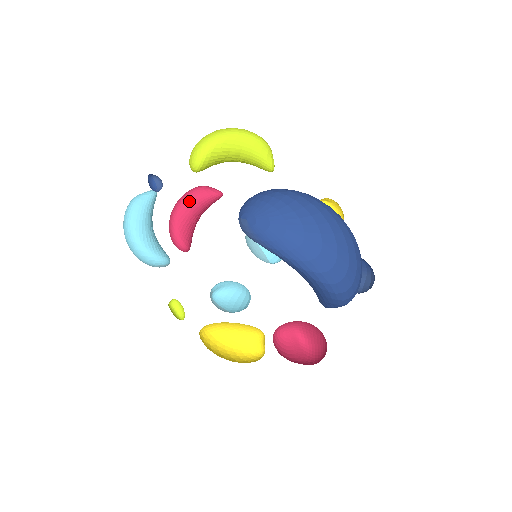
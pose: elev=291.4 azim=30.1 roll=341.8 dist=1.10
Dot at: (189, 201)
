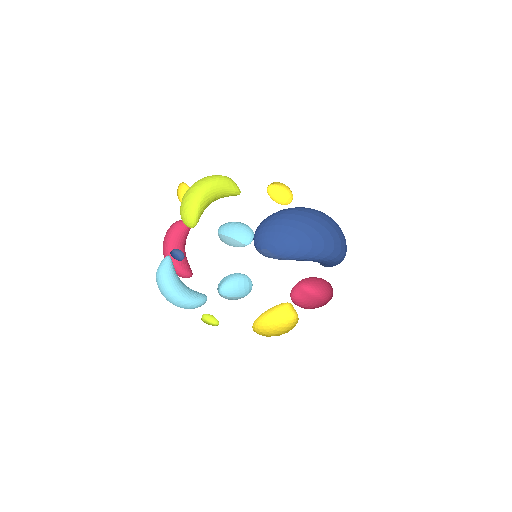
Dot at: (175, 240)
